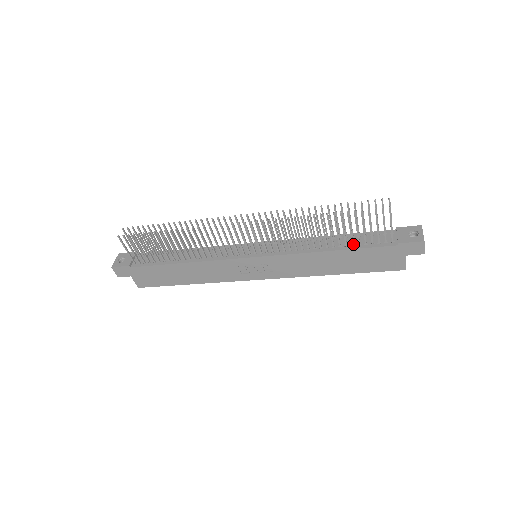
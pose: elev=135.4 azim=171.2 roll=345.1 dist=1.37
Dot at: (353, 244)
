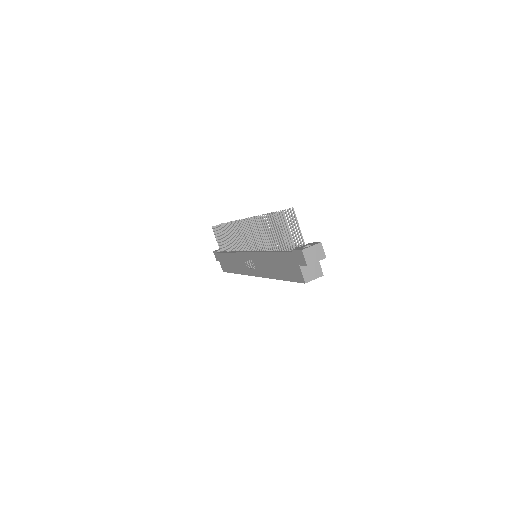
Dot at: (280, 249)
